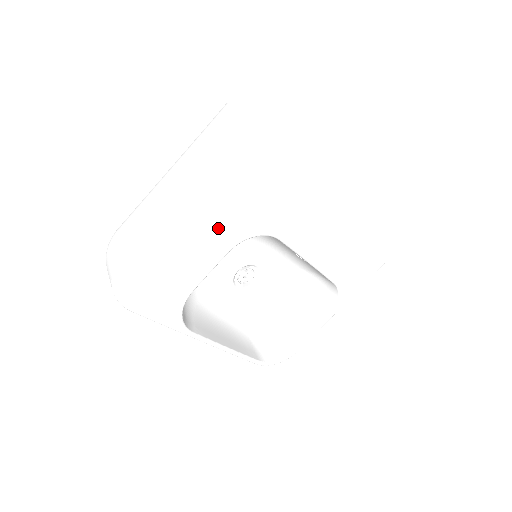
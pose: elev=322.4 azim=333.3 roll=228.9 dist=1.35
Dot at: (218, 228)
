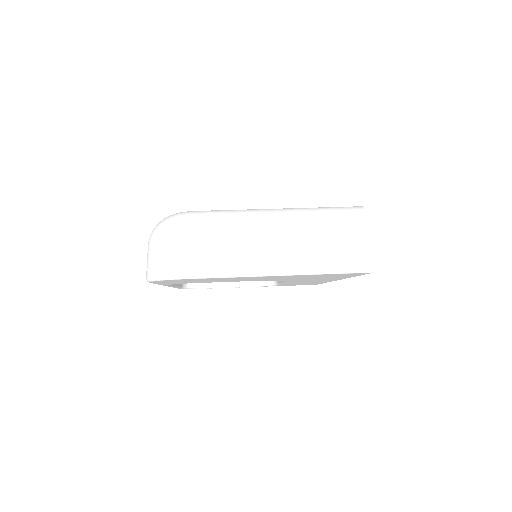
Dot at: (267, 279)
